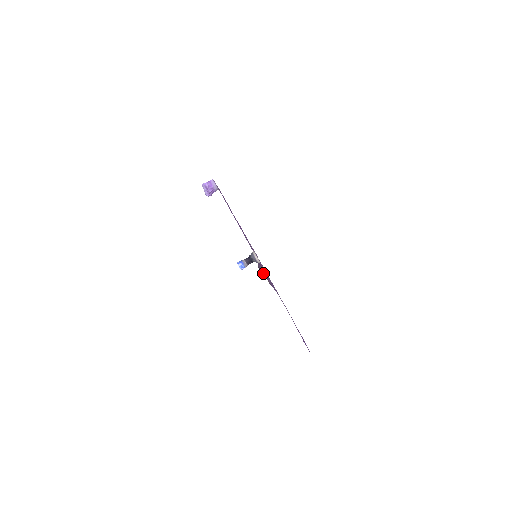
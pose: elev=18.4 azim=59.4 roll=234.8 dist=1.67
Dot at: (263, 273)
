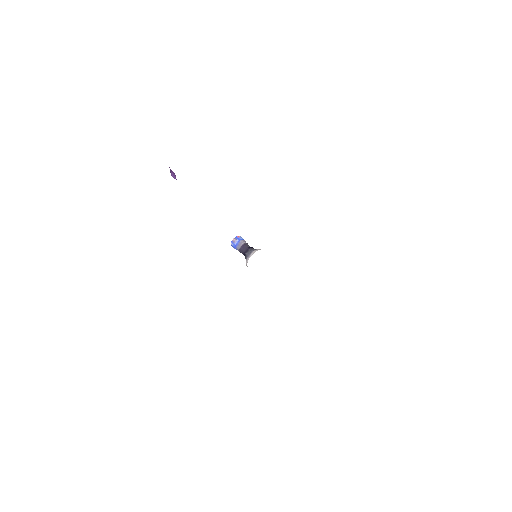
Dot at: occluded
